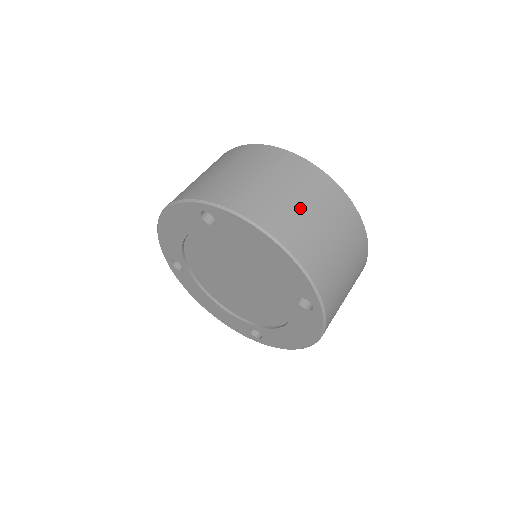
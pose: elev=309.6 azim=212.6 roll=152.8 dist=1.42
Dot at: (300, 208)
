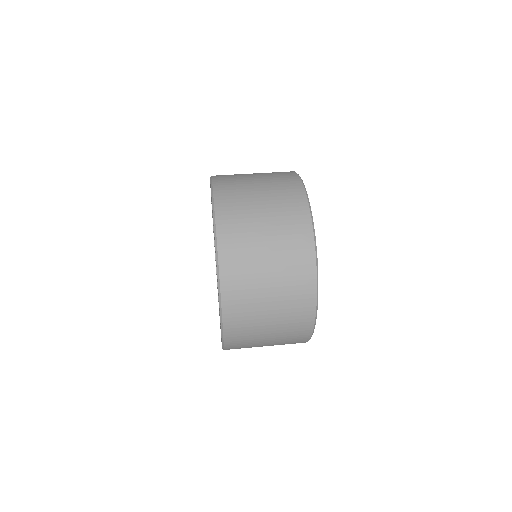
Dot at: (264, 296)
